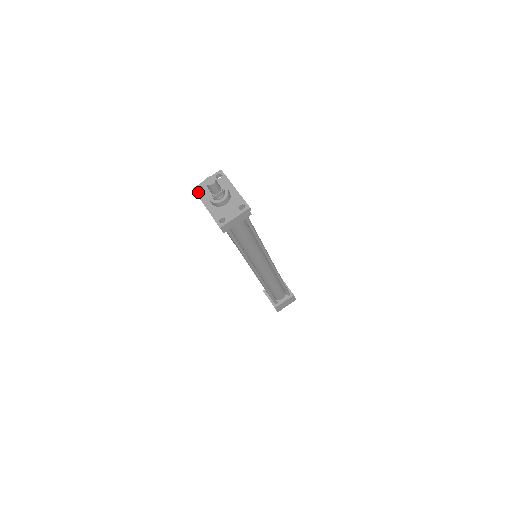
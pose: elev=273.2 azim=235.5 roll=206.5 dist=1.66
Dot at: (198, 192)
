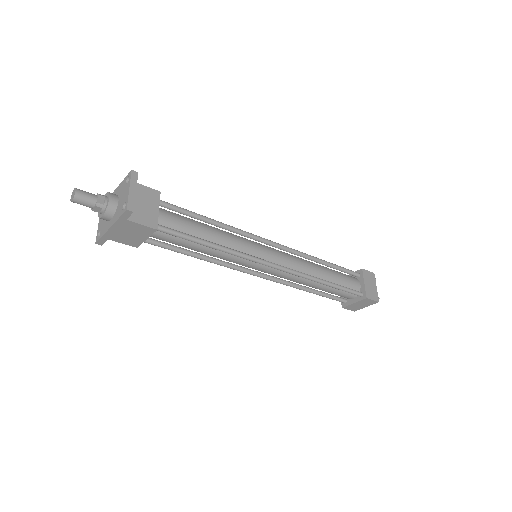
Dot at: (99, 237)
